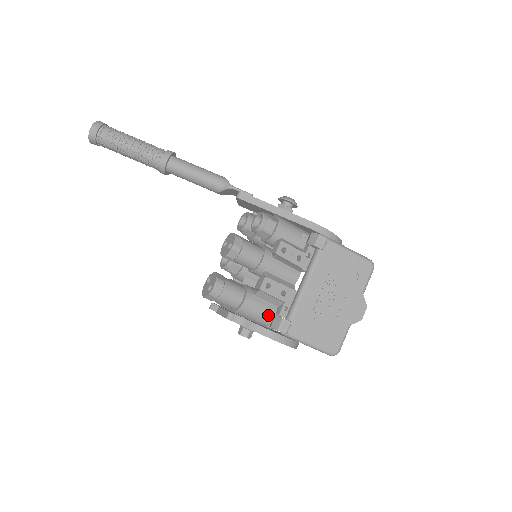
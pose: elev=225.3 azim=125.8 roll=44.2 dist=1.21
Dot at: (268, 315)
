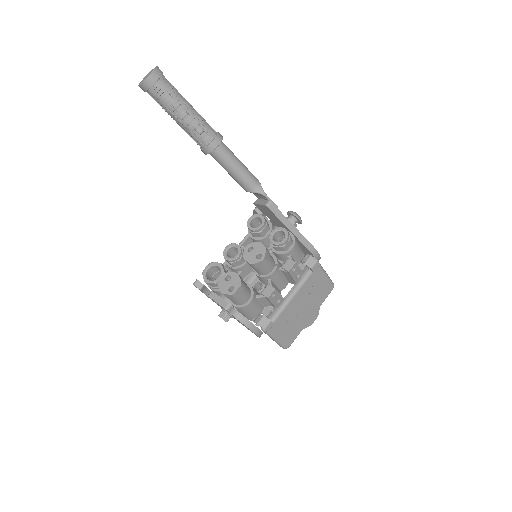
Dot at: (256, 312)
